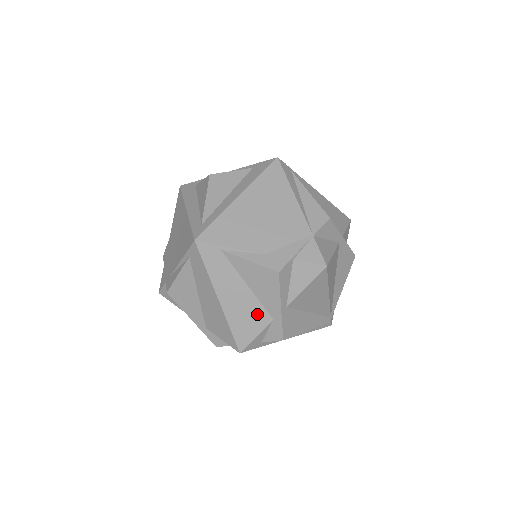
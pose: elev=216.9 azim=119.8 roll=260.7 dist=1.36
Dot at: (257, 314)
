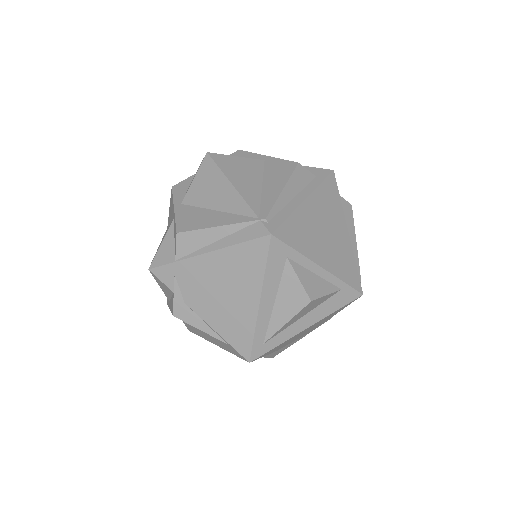
Dot at: occluded
